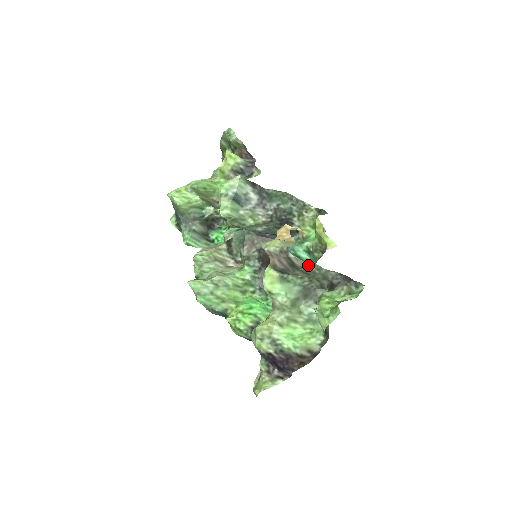
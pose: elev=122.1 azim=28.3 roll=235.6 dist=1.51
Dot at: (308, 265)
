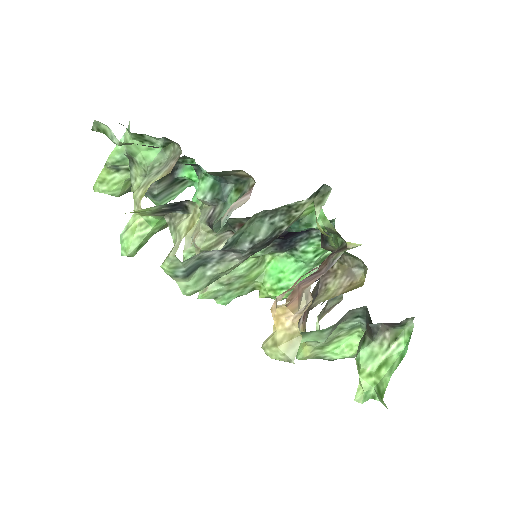
Dot at: occluded
